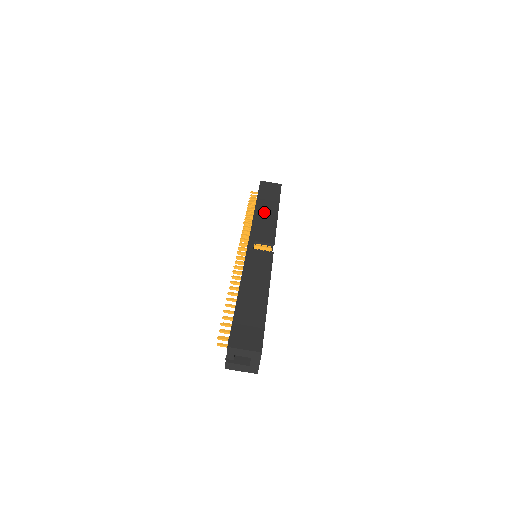
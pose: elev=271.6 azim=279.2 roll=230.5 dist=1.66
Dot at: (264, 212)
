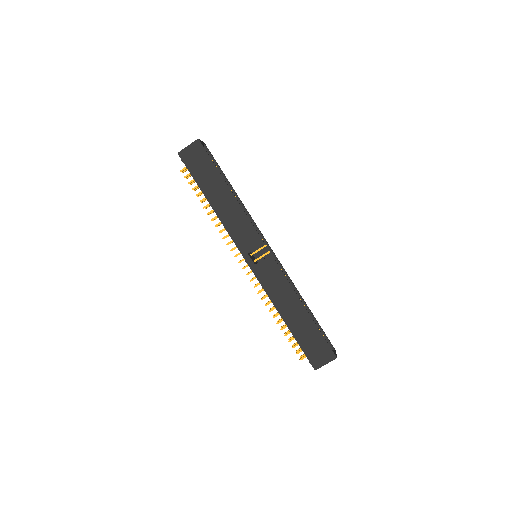
Dot at: (222, 205)
